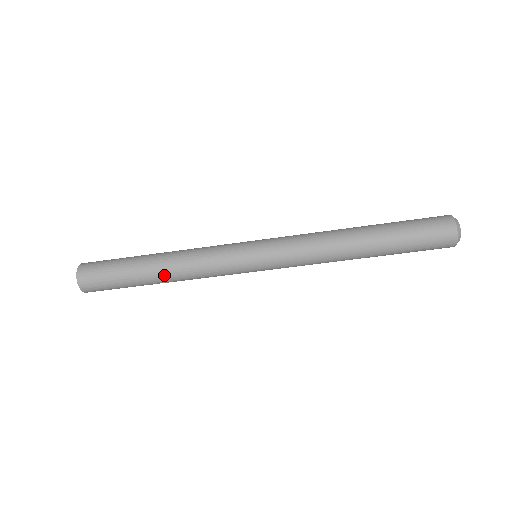
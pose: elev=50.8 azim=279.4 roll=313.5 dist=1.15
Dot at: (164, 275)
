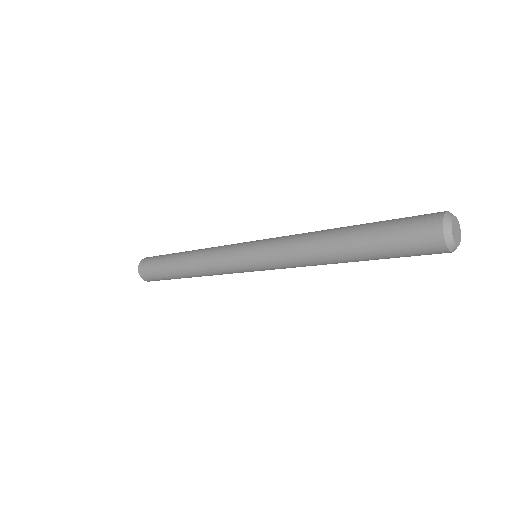
Dot at: occluded
